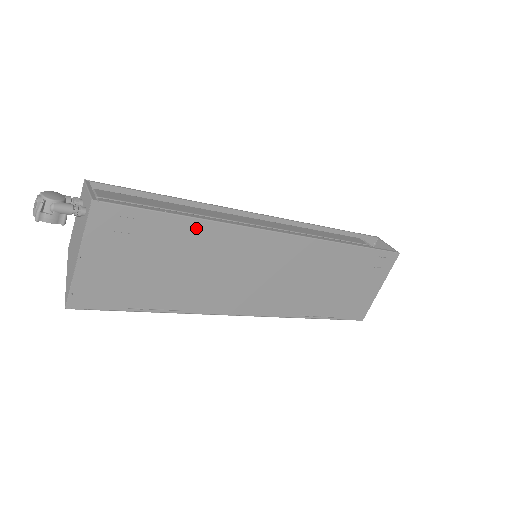
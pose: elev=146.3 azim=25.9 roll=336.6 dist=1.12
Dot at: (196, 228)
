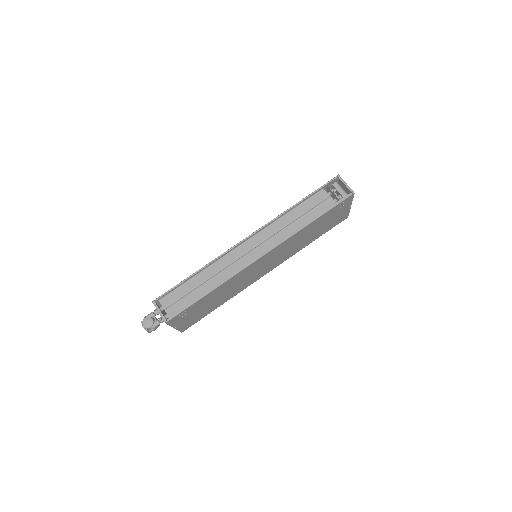
Dot at: (216, 290)
